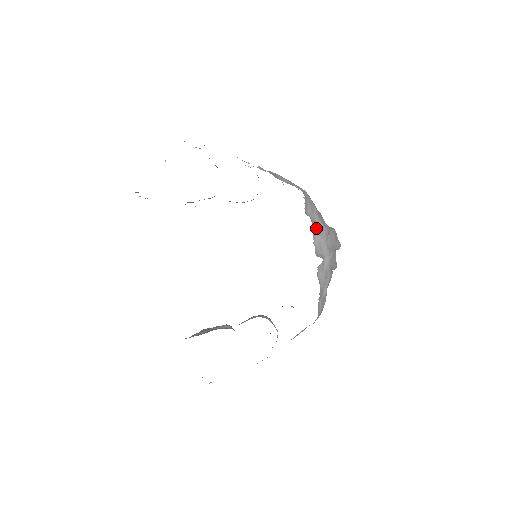
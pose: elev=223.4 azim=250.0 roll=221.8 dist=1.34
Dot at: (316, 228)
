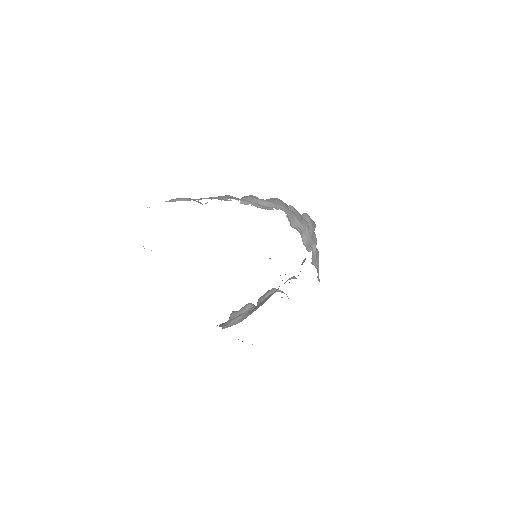
Dot at: (301, 232)
